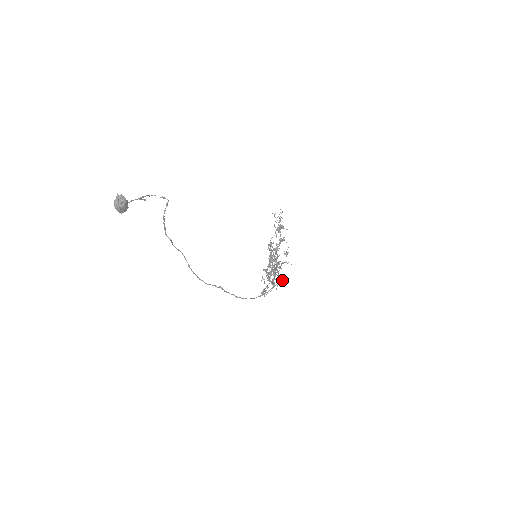
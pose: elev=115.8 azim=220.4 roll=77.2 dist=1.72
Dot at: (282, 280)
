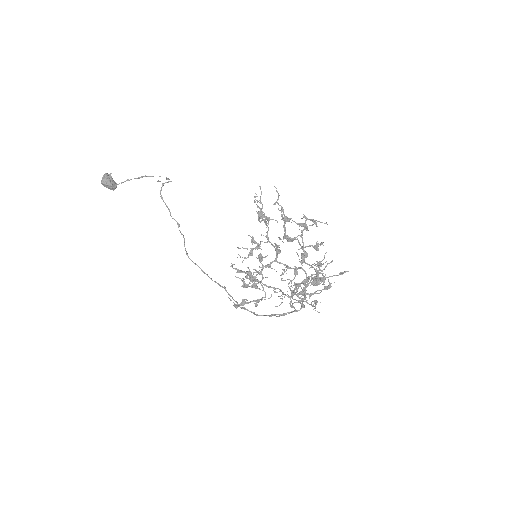
Dot at: (315, 305)
